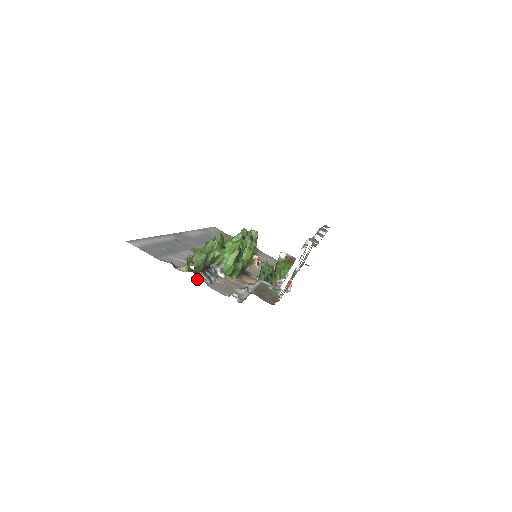
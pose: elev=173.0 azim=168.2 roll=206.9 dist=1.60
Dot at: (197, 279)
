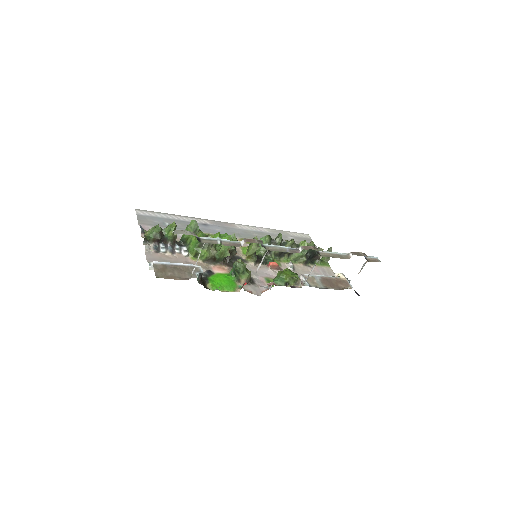
Dot at: occluded
